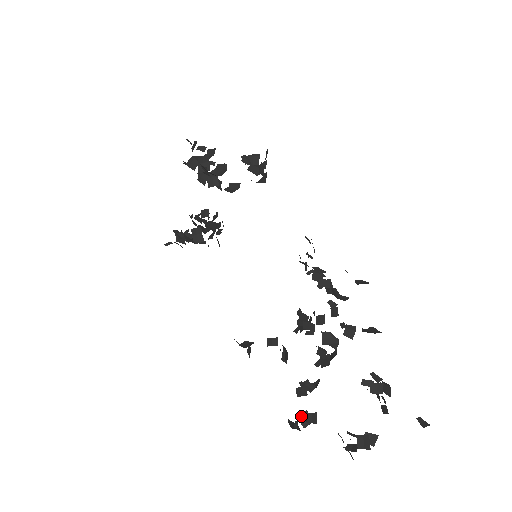
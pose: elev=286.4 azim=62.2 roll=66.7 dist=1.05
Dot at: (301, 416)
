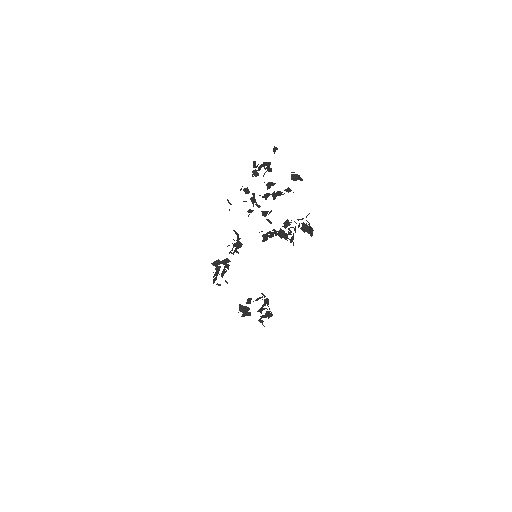
Dot at: (259, 207)
